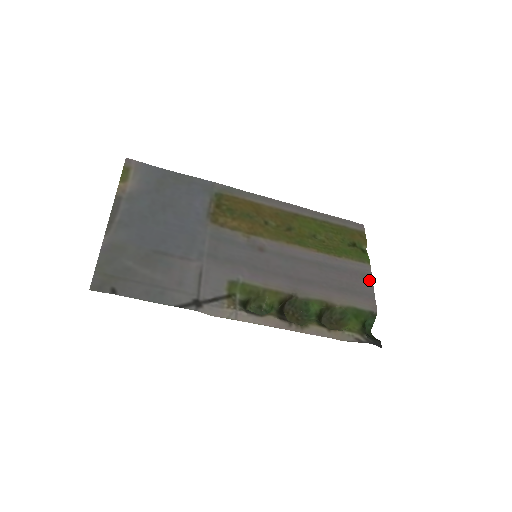
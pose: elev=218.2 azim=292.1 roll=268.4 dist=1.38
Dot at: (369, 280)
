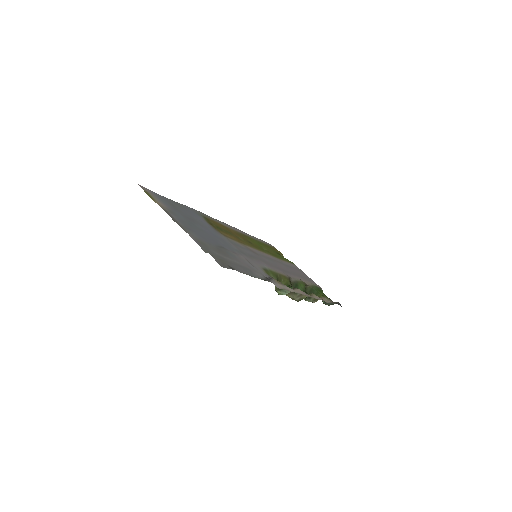
Dot at: occluded
